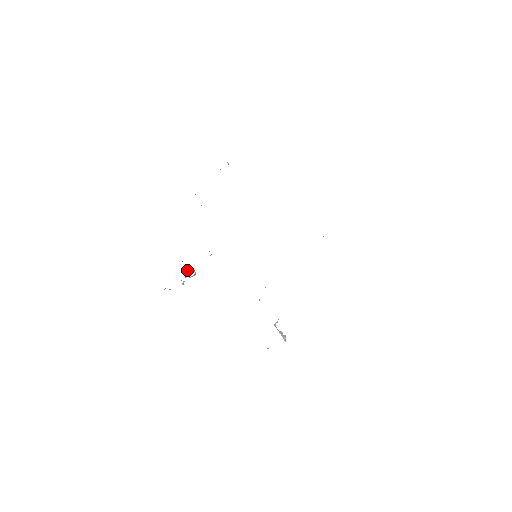
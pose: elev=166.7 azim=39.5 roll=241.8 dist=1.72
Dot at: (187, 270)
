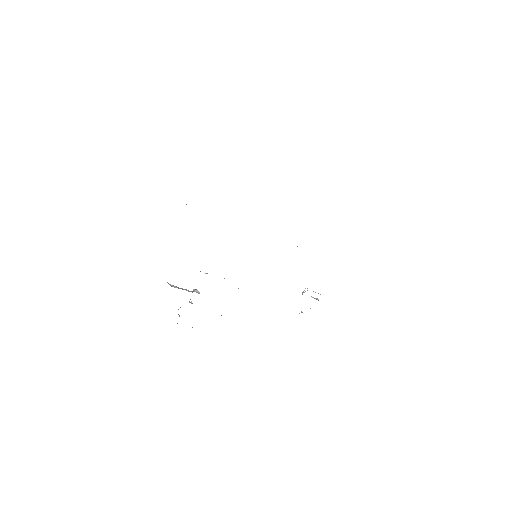
Dot at: (193, 290)
